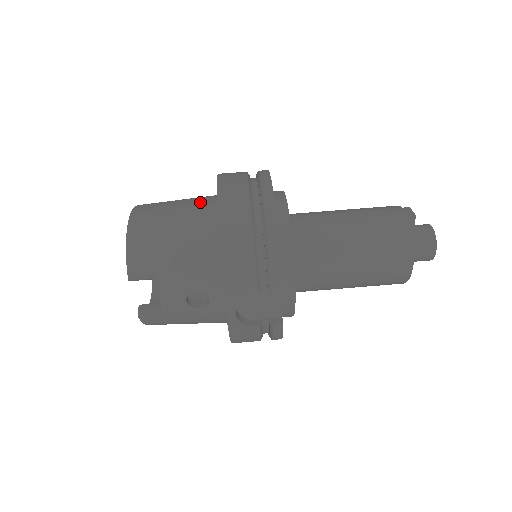
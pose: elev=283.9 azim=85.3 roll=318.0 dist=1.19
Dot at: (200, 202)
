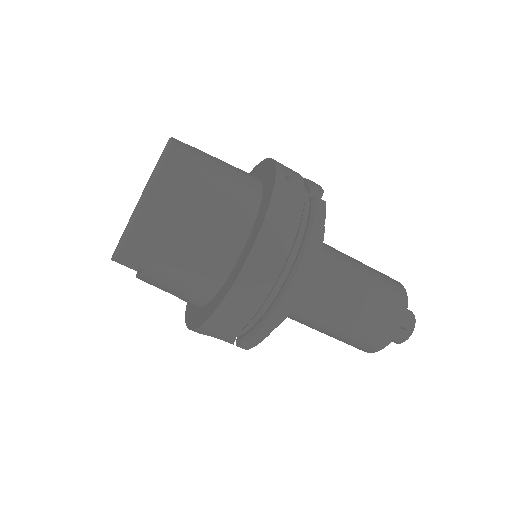
Dot at: (231, 220)
